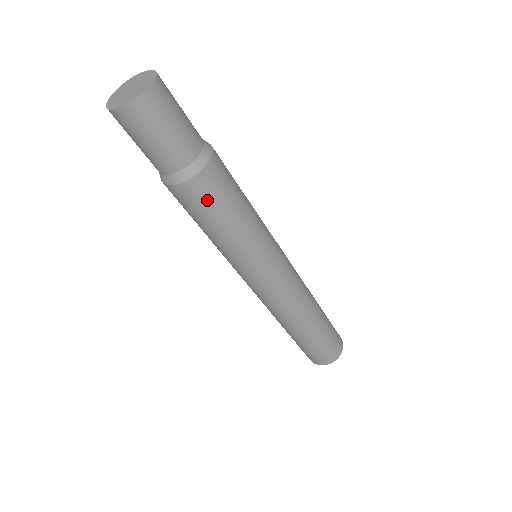
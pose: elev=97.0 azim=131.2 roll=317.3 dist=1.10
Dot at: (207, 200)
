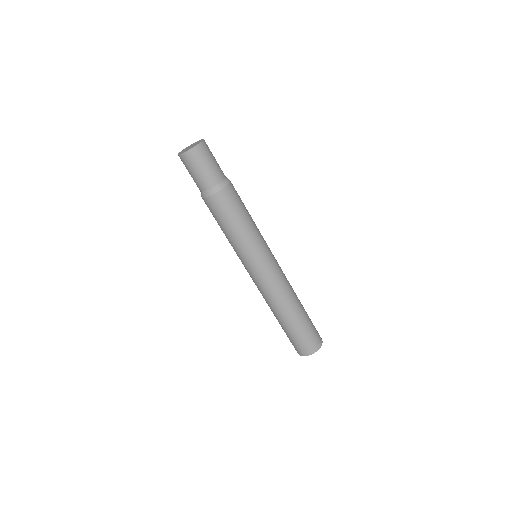
Dot at: (234, 200)
